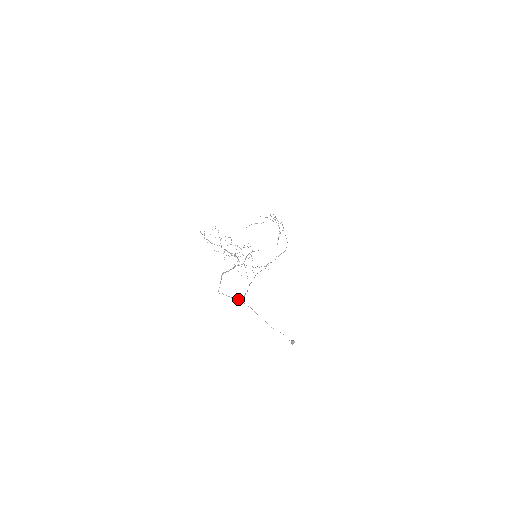
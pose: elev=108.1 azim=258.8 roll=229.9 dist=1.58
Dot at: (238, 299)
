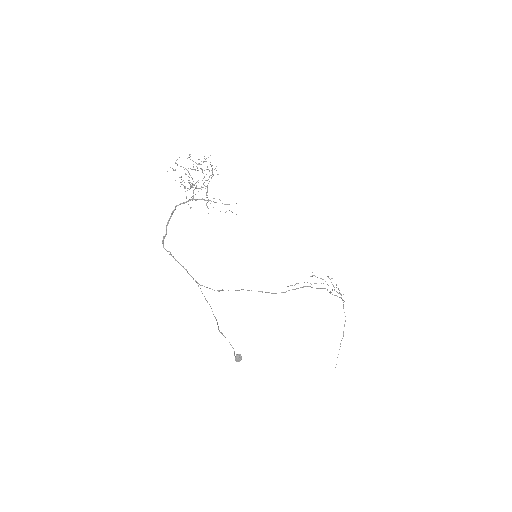
Dot at: occluded
